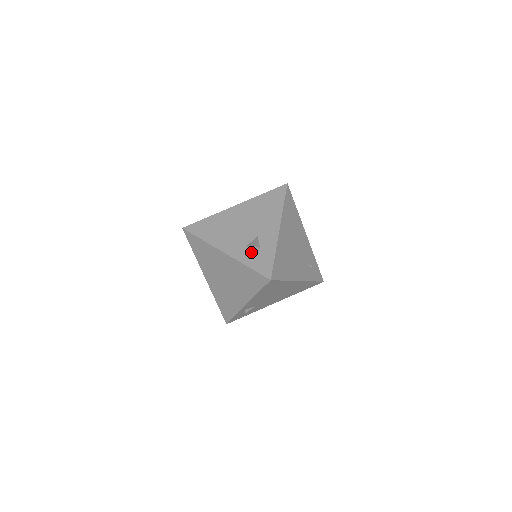
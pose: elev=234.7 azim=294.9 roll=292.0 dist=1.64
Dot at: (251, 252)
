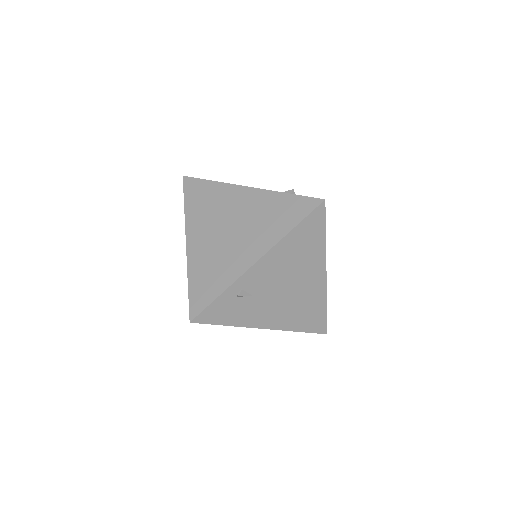
Dot at: occluded
